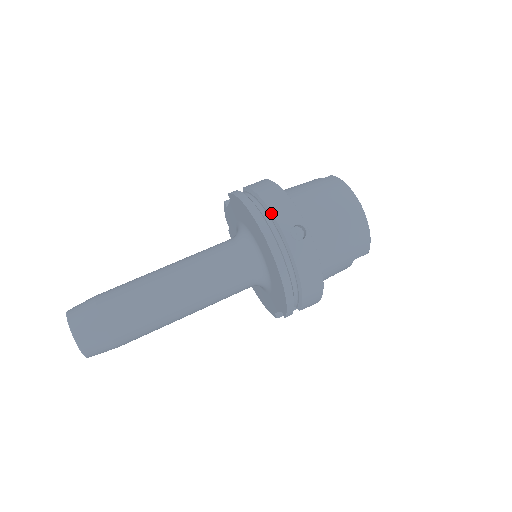
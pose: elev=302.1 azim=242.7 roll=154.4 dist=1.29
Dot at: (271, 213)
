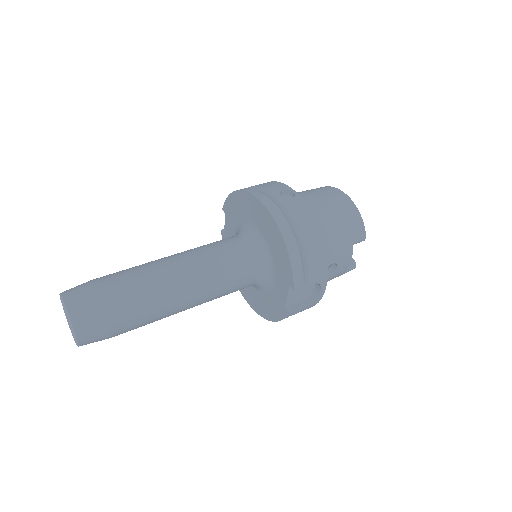
Dot at: (260, 188)
